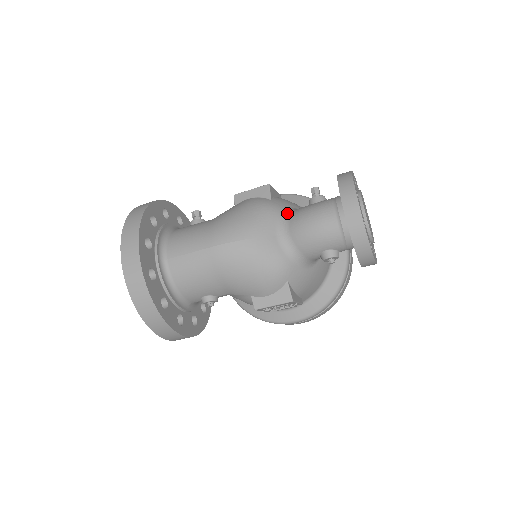
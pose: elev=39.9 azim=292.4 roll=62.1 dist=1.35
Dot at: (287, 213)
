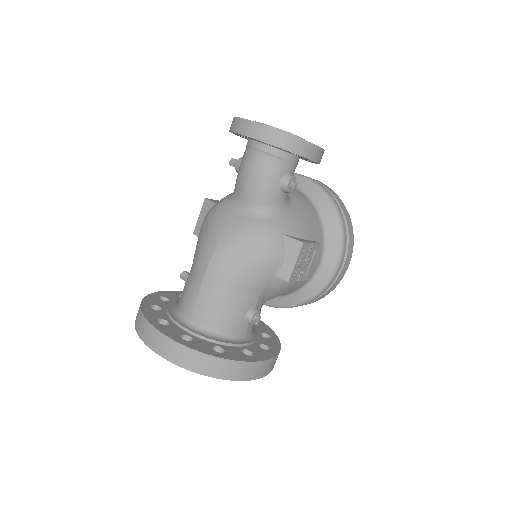
Dot at: (231, 196)
